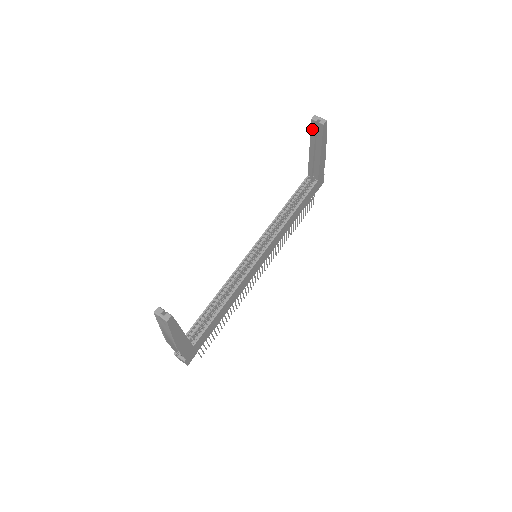
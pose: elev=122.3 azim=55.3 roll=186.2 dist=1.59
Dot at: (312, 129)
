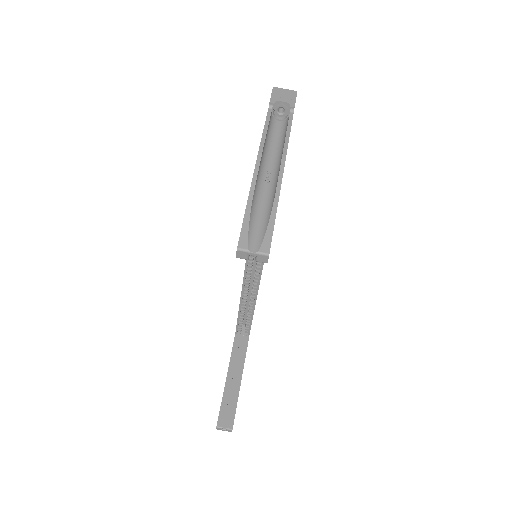
Dot at: occluded
